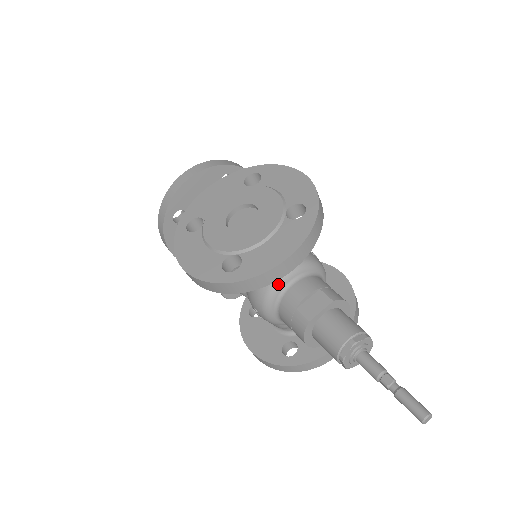
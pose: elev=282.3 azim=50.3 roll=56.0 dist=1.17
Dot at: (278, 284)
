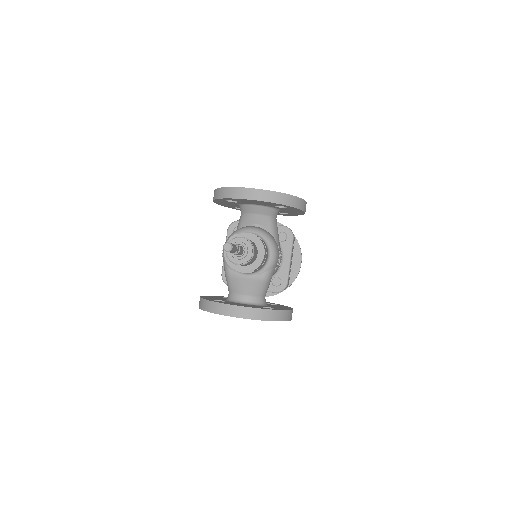
Dot at: (244, 229)
